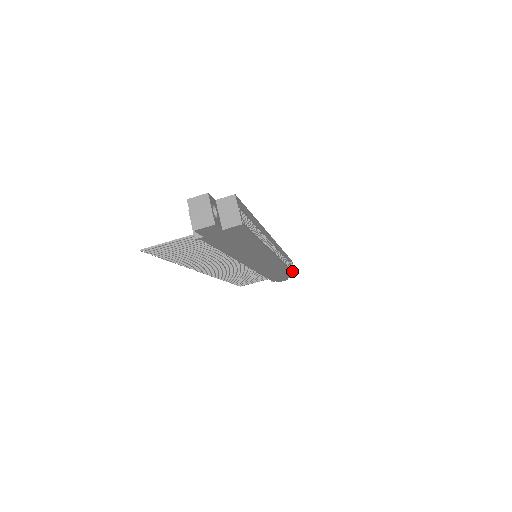
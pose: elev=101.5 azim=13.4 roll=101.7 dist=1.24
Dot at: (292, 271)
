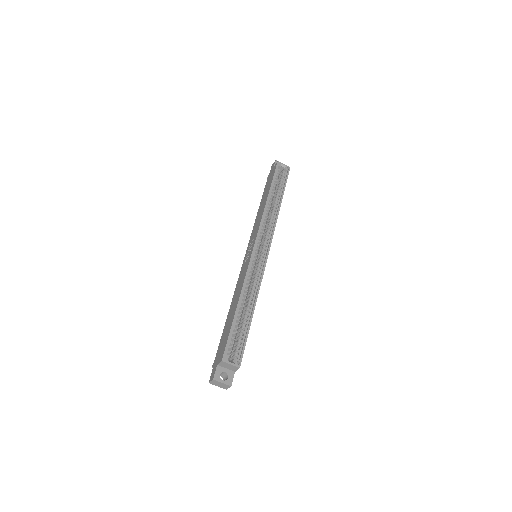
Dot at: (284, 185)
